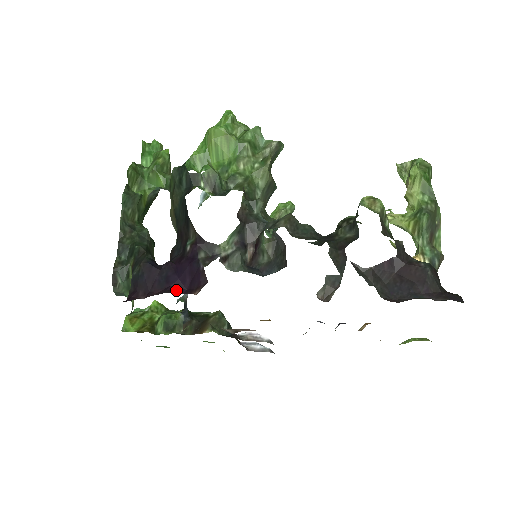
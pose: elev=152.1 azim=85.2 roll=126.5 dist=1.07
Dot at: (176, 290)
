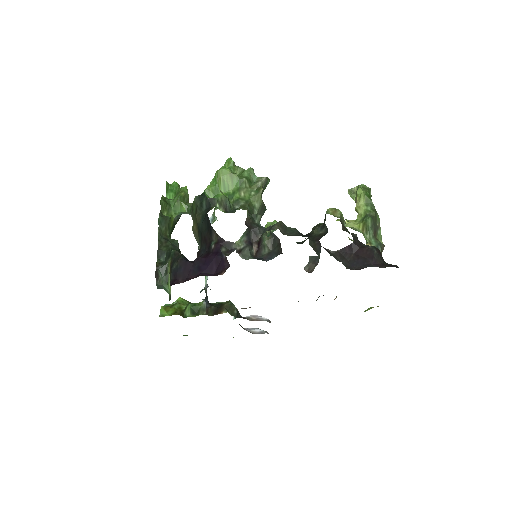
Dot at: (207, 275)
